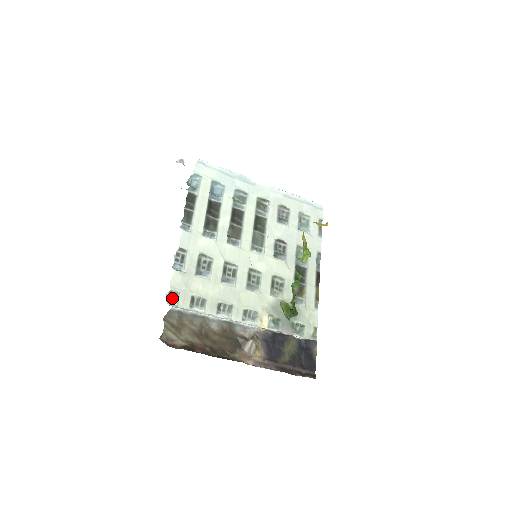
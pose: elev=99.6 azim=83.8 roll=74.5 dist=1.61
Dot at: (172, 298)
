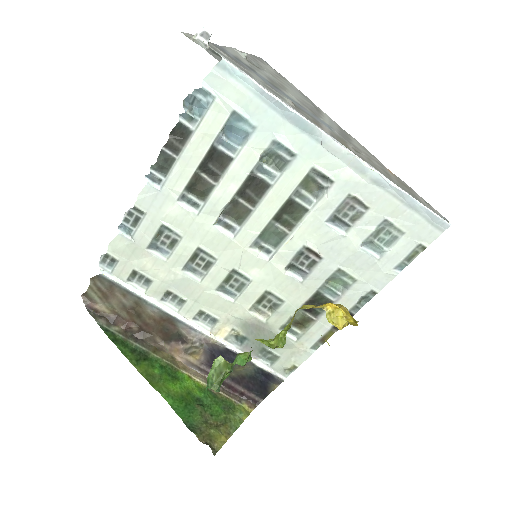
Dot at: (108, 262)
